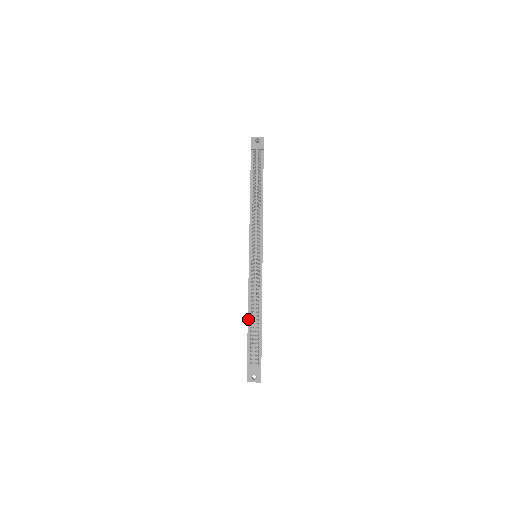
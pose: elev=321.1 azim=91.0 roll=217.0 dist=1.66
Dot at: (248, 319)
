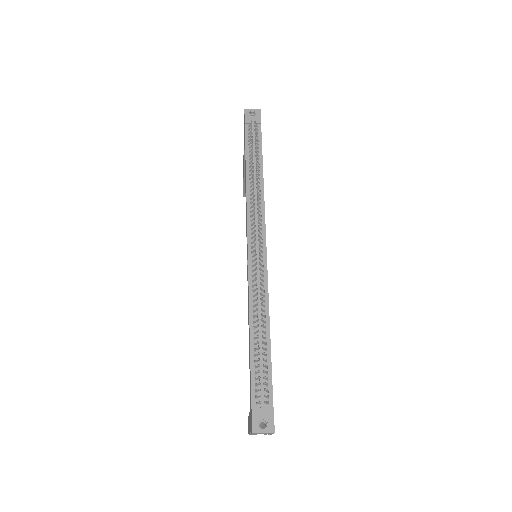
Dot at: (250, 337)
